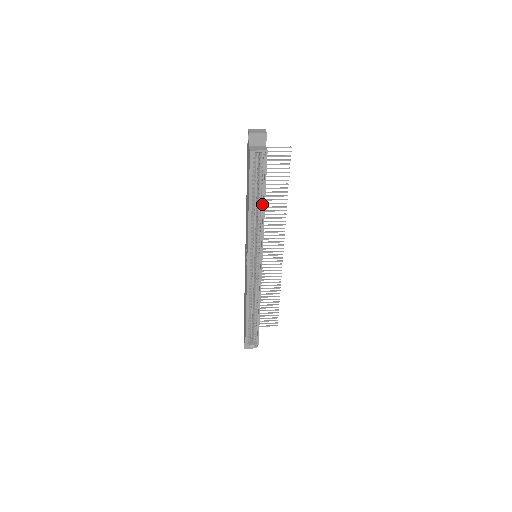
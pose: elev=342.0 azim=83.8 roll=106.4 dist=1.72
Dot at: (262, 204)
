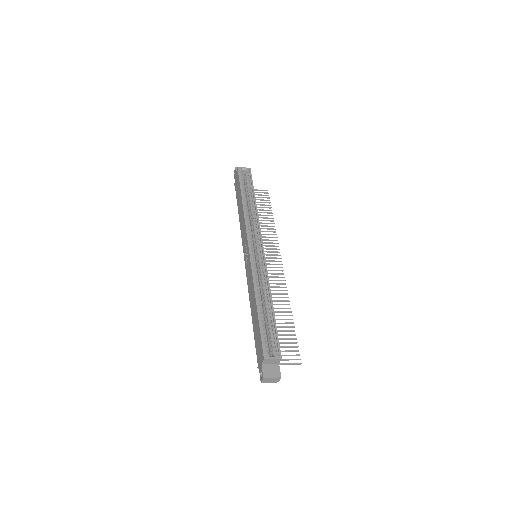
Dot at: (253, 201)
